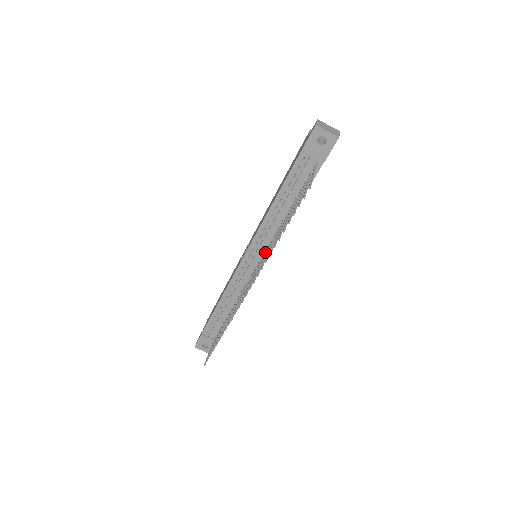
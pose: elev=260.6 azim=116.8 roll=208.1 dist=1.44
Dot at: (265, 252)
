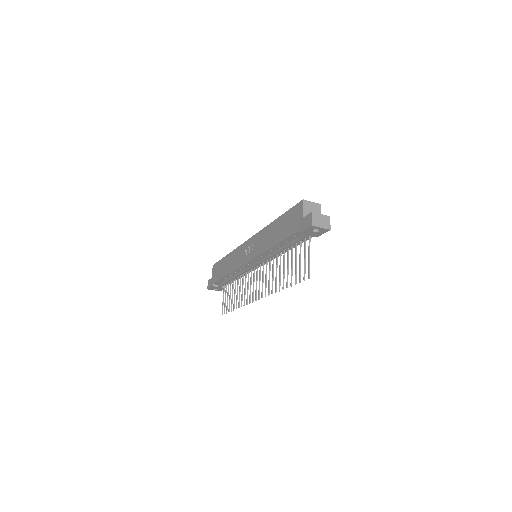
Dot at: (266, 267)
